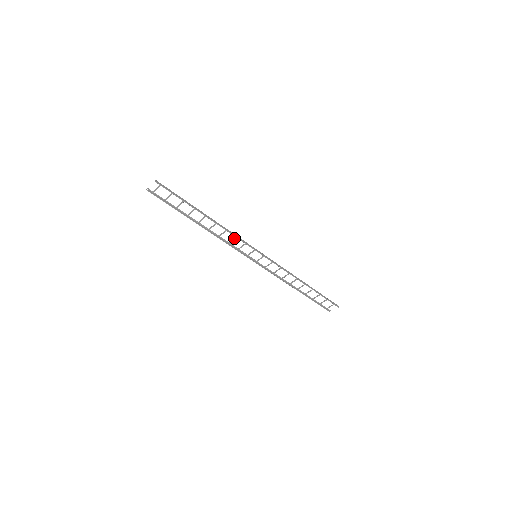
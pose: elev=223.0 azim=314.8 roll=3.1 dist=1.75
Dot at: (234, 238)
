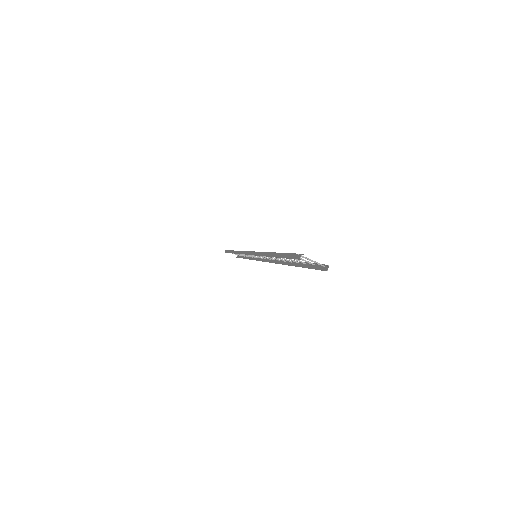
Dot at: (270, 257)
